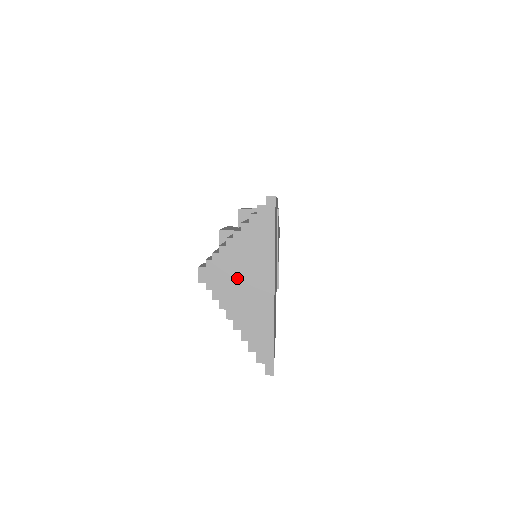
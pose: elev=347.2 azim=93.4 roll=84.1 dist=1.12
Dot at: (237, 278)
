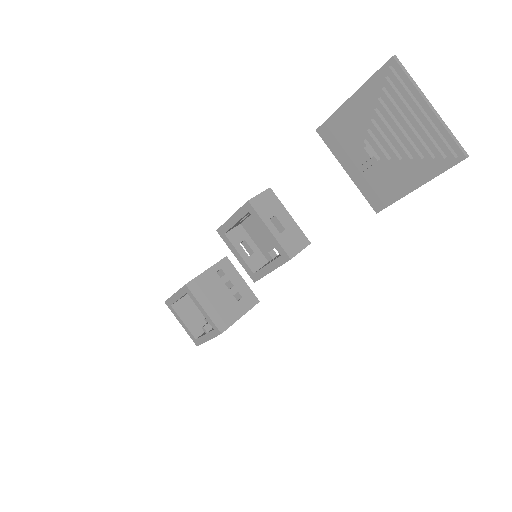
Dot at: (400, 127)
